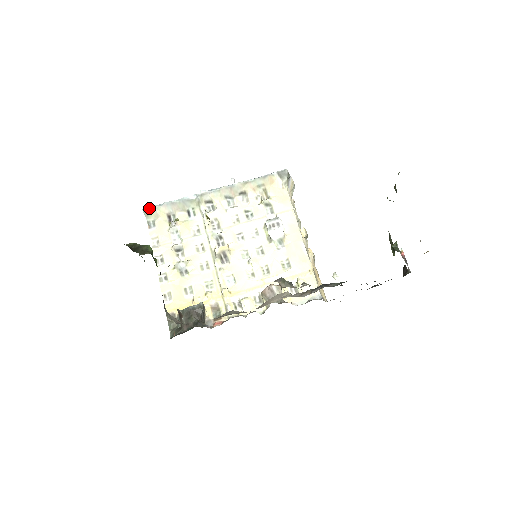
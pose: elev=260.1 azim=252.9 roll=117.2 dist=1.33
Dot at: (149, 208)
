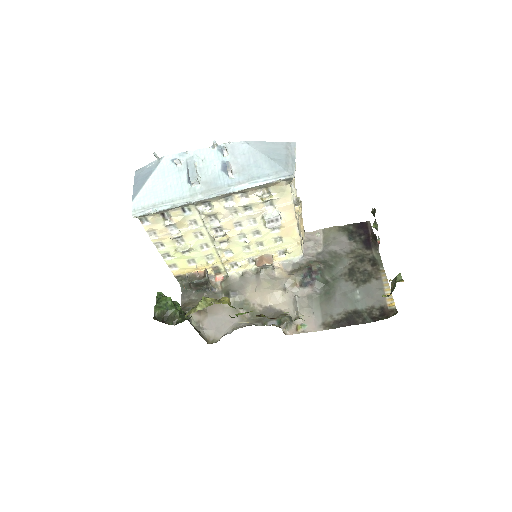
Dot at: occluded
